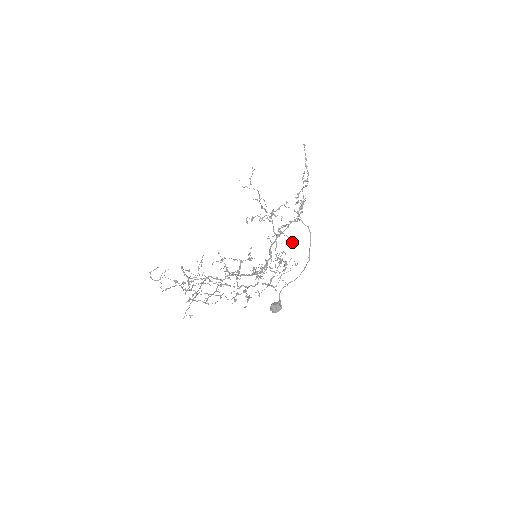
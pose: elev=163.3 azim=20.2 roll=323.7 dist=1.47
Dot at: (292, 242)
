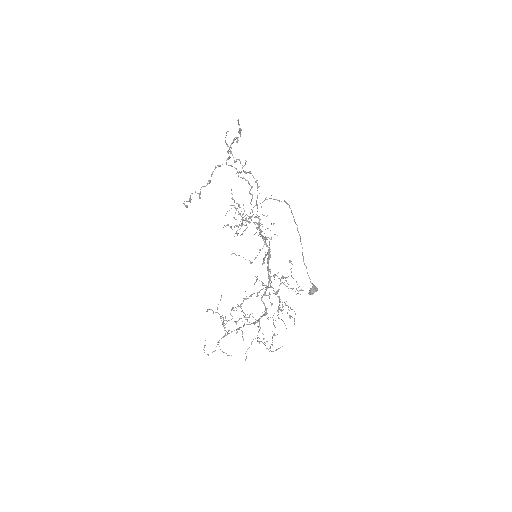
Dot at: occluded
